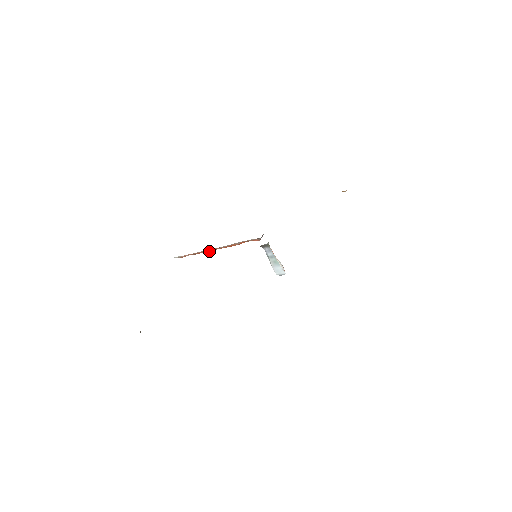
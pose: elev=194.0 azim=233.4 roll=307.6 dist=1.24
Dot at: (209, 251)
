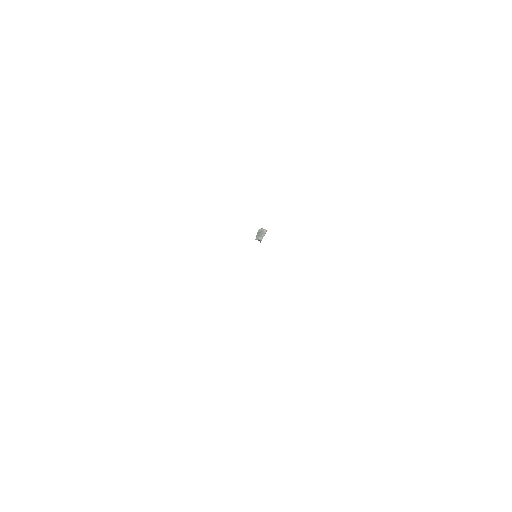
Dot at: occluded
